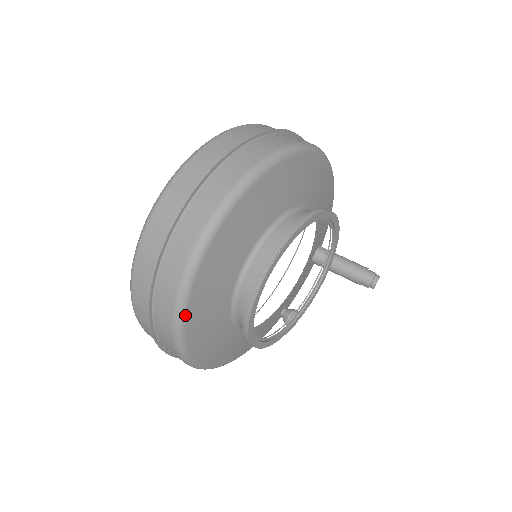
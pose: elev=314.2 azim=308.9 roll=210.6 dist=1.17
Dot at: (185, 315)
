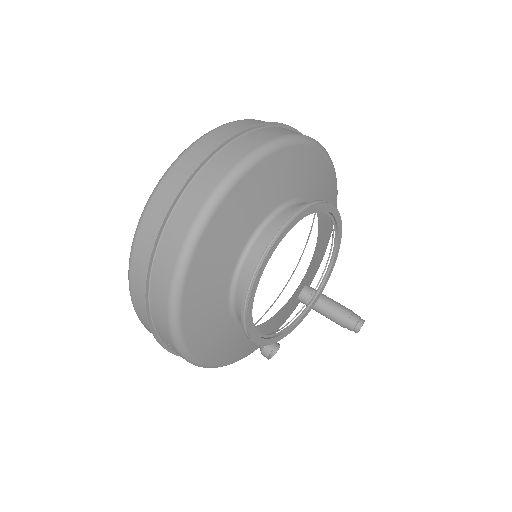
Dot at: (199, 238)
